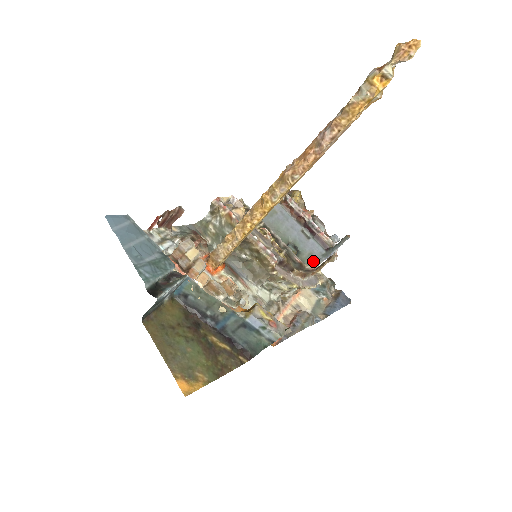
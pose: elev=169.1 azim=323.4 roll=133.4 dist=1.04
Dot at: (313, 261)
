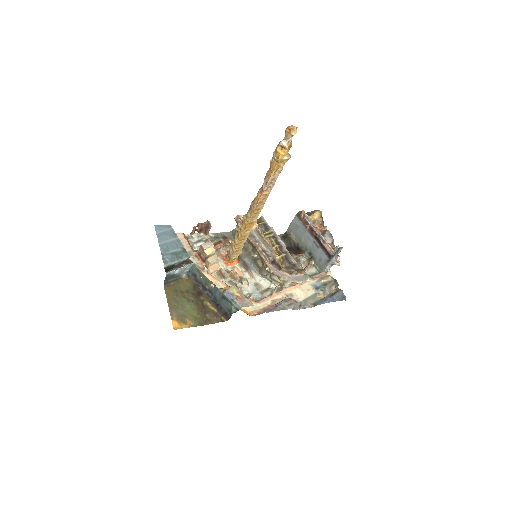
Dot at: (322, 265)
